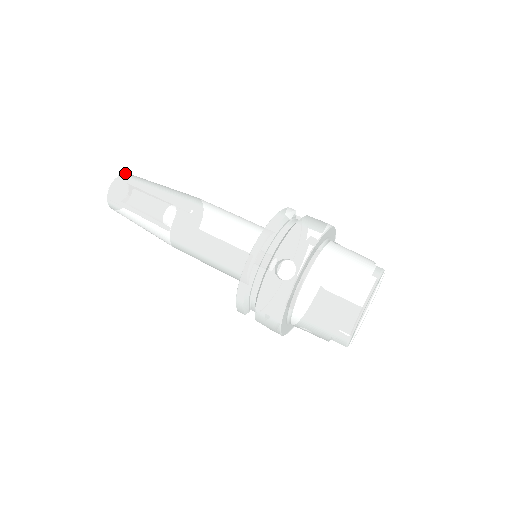
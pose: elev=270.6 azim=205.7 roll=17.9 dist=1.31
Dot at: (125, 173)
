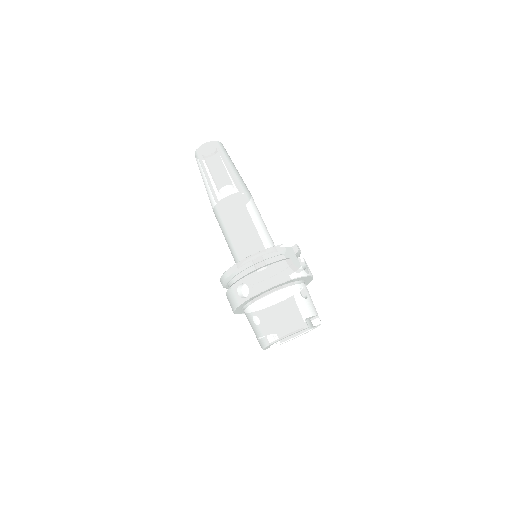
Dot at: (213, 141)
